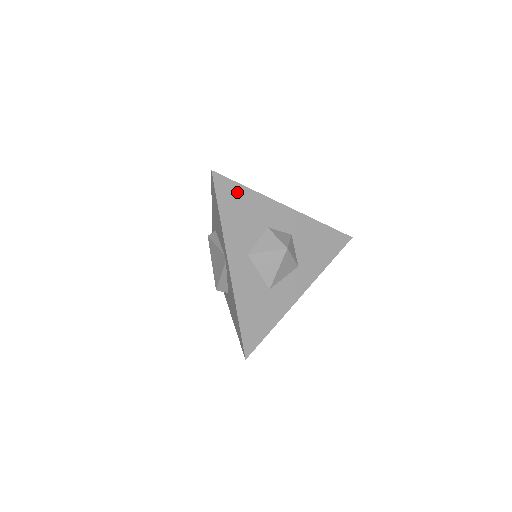
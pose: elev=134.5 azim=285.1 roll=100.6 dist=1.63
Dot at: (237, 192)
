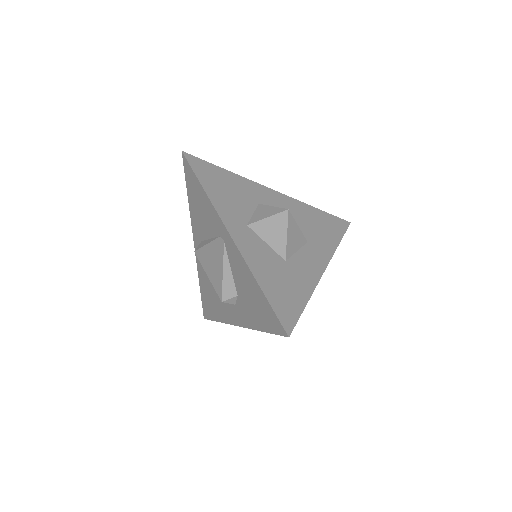
Dot at: (215, 171)
